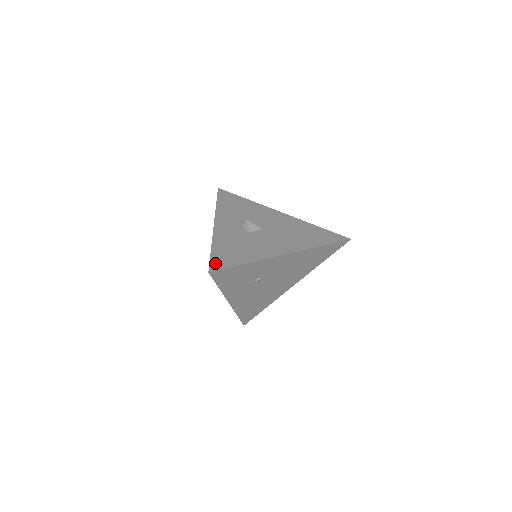
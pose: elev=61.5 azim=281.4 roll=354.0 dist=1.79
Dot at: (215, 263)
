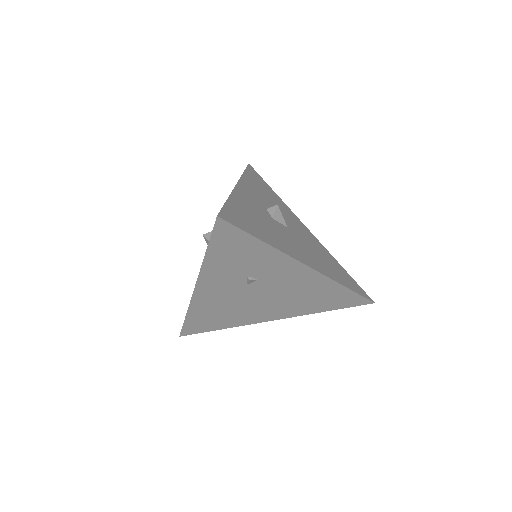
Dot at: (228, 214)
